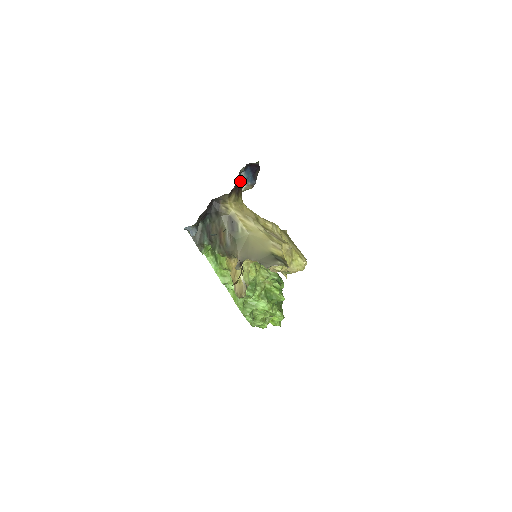
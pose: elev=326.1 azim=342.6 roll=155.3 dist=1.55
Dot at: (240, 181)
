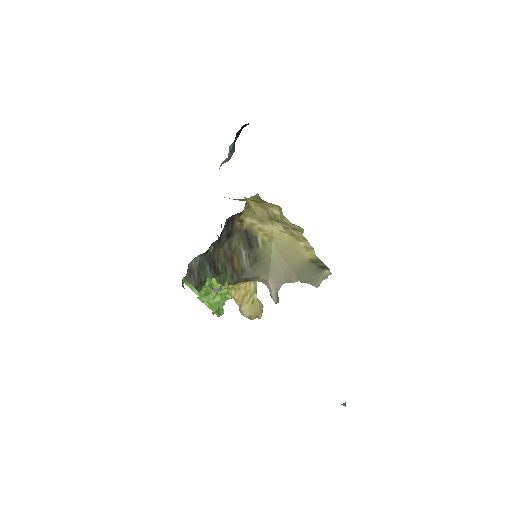
Dot at: occluded
